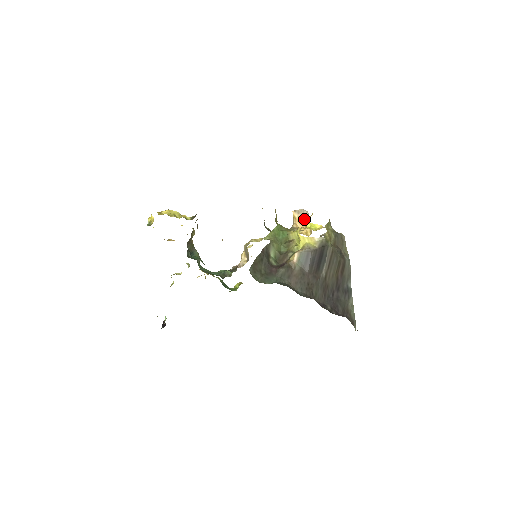
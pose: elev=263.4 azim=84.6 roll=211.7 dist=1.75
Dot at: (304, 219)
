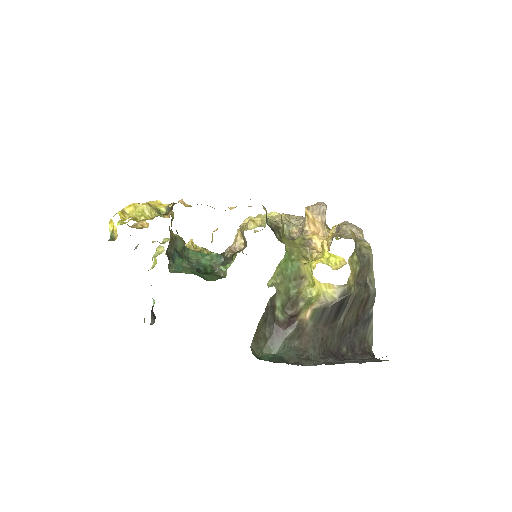
Dot at: (320, 221)
